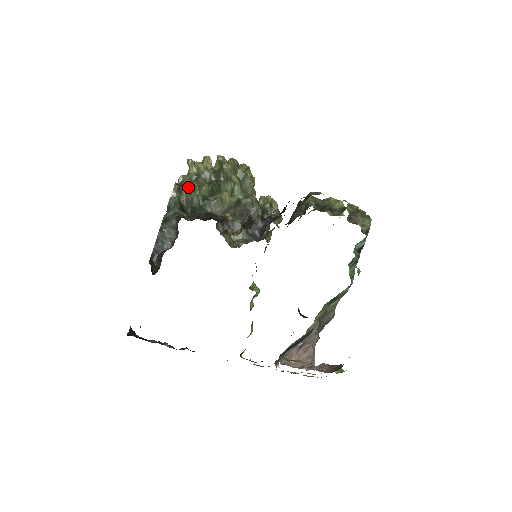
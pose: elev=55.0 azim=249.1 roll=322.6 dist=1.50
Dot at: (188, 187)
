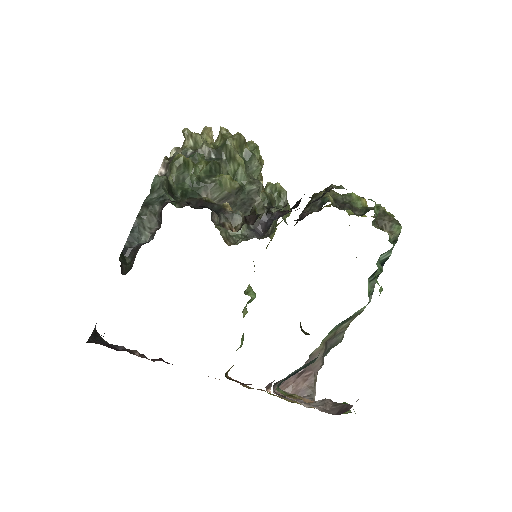
Dot at: (180, 164)
